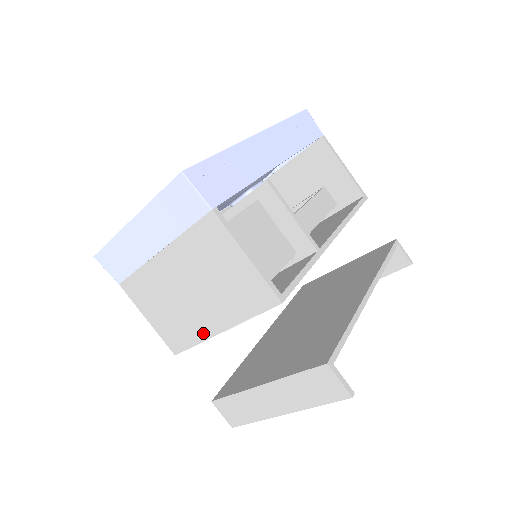
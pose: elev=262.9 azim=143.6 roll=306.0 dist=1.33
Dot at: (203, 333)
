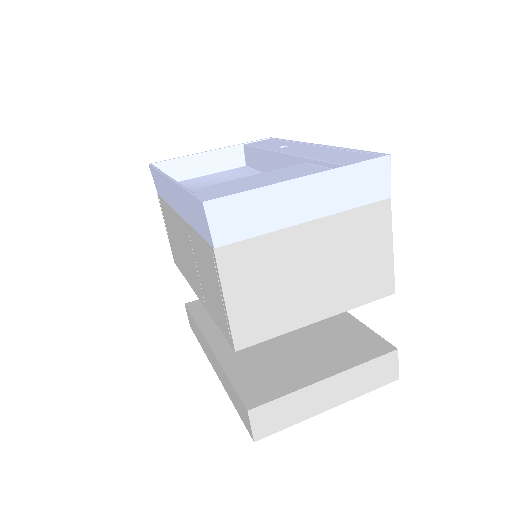
Dot at: (297, 321)
